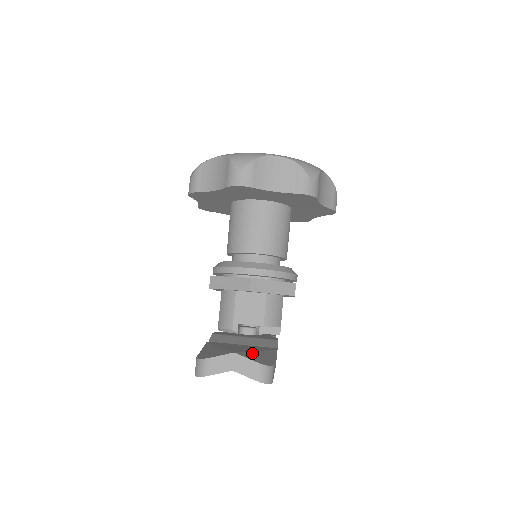
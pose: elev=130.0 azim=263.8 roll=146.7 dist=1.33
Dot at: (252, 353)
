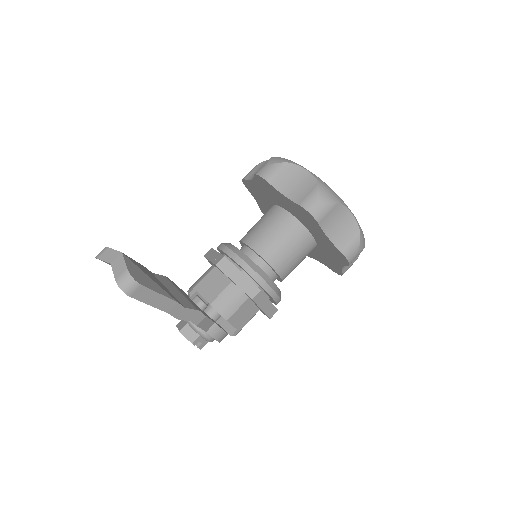
Dot at: (140, 270)
